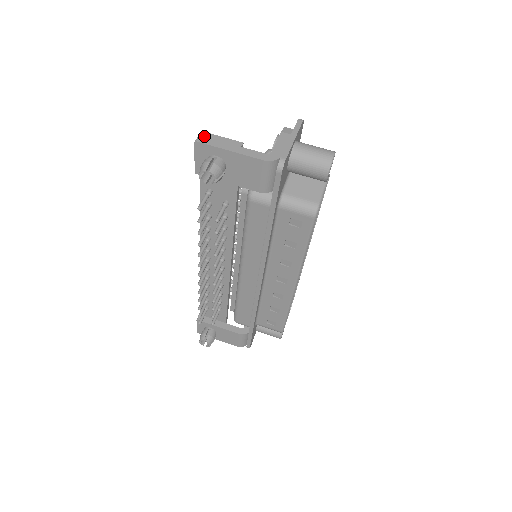
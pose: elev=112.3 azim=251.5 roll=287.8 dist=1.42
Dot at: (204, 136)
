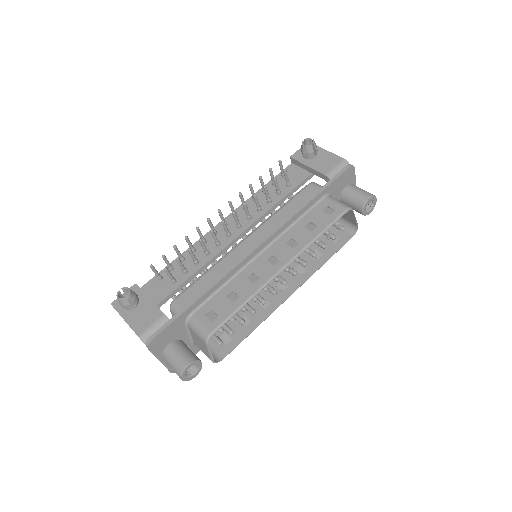
Dot at: occluded
